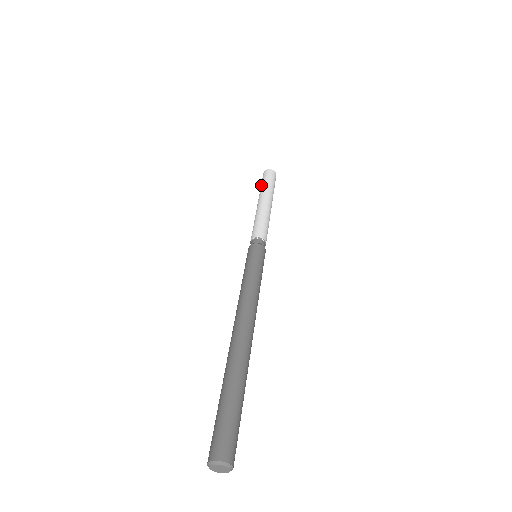
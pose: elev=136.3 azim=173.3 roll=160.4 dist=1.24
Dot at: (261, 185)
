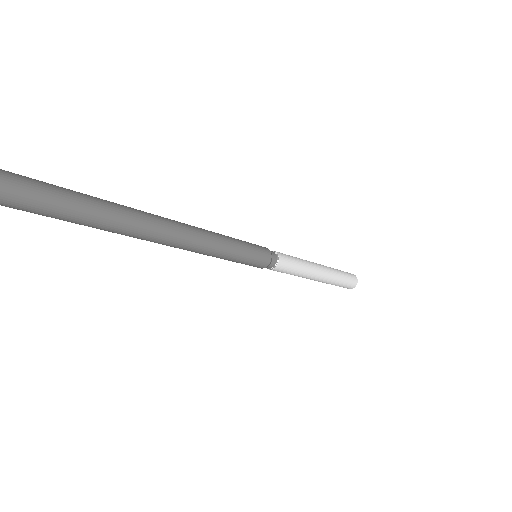
Dot at: occluded
